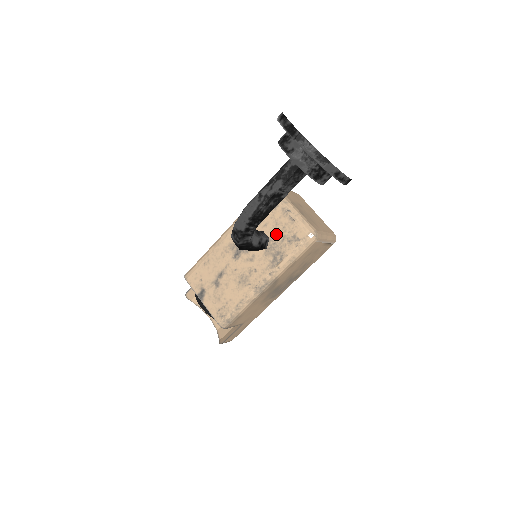
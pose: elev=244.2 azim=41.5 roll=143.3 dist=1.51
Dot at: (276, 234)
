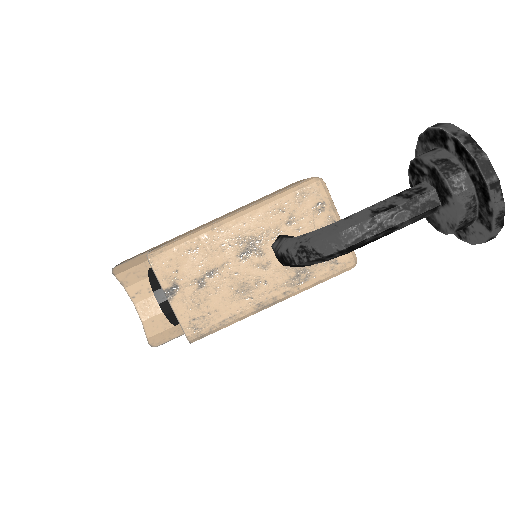
Dot at: occluded
